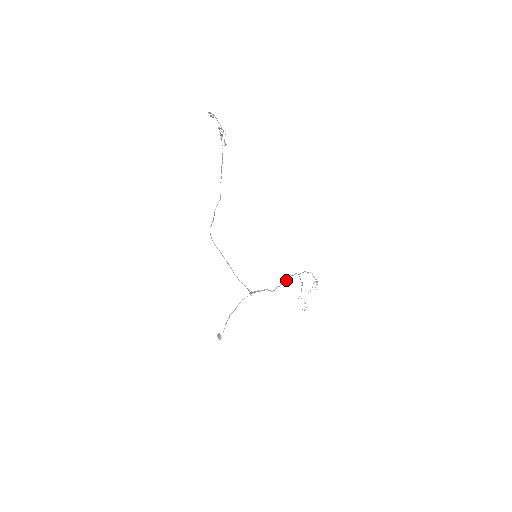
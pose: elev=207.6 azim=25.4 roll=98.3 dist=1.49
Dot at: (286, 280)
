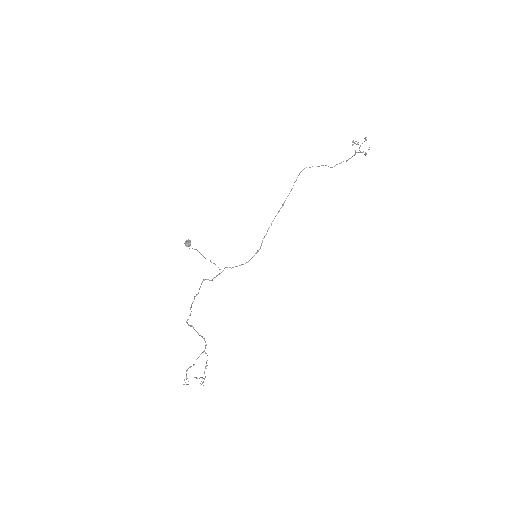
Dot at: occluded
